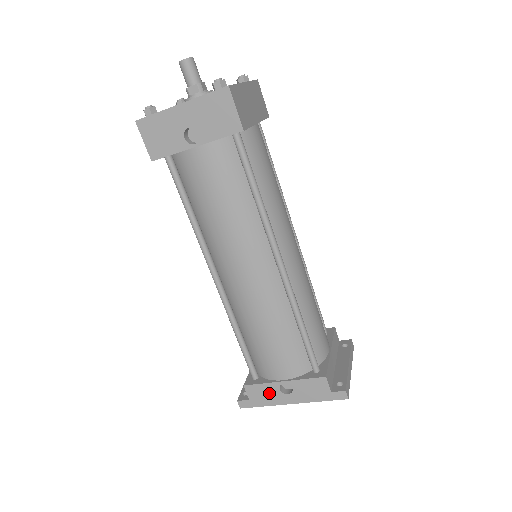
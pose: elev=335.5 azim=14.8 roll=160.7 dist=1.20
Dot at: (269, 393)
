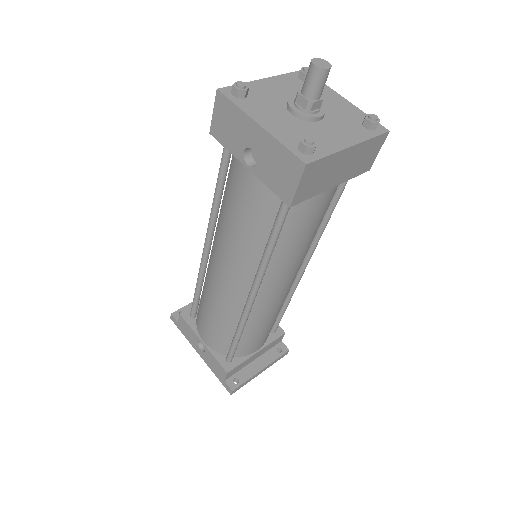
Dot at: (191, 335)
